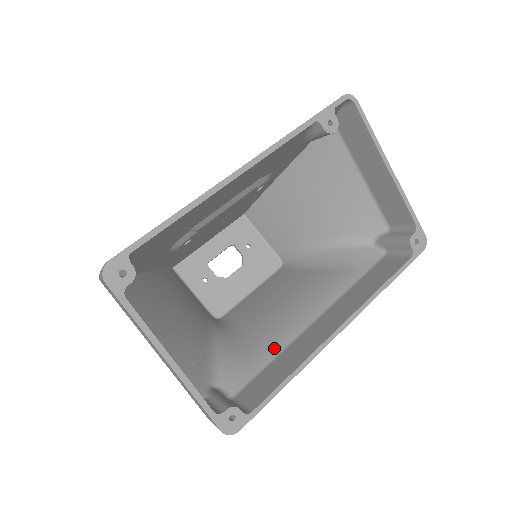
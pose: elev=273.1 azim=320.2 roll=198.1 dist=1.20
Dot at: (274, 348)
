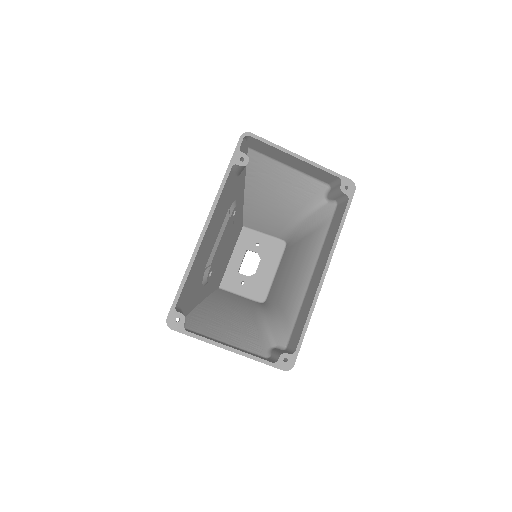
Dot at: (296, 305)
